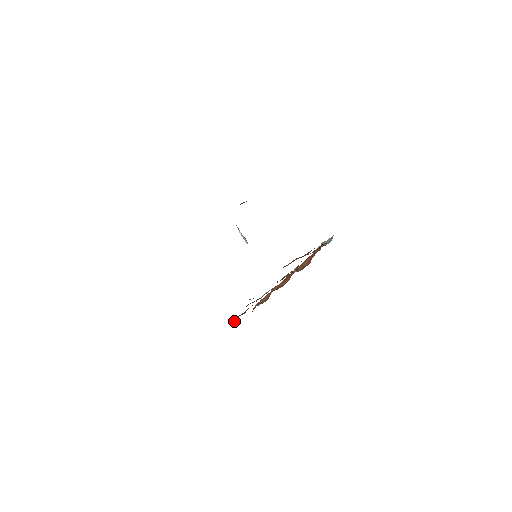
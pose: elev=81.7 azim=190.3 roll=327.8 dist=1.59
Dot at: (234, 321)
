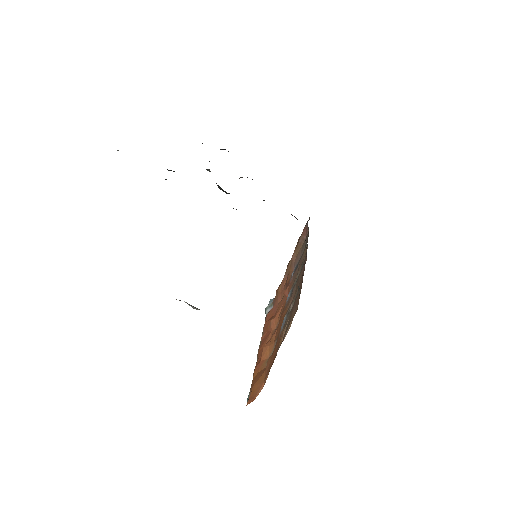
Dot at: (278, 348)
